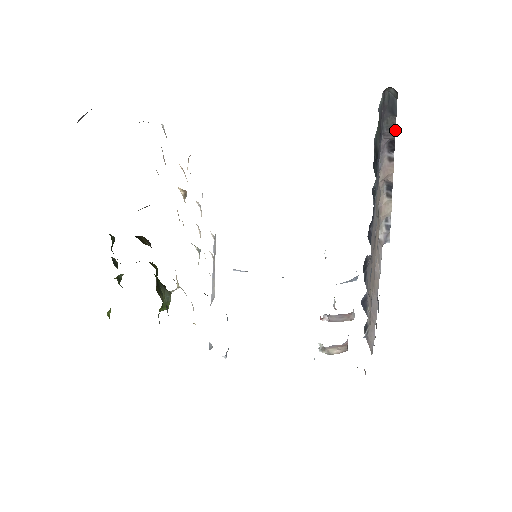
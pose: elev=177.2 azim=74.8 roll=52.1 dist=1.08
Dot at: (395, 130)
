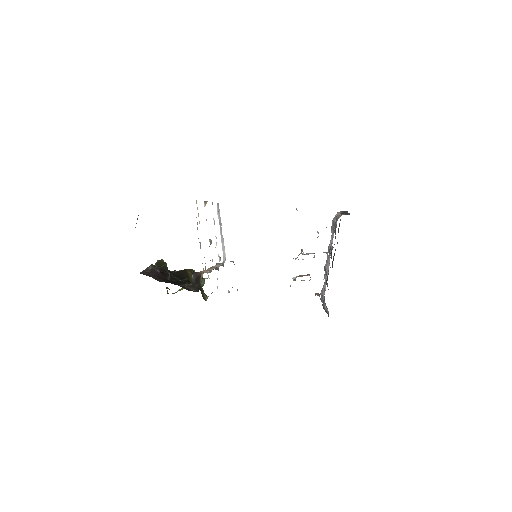
Dot at: occluded
